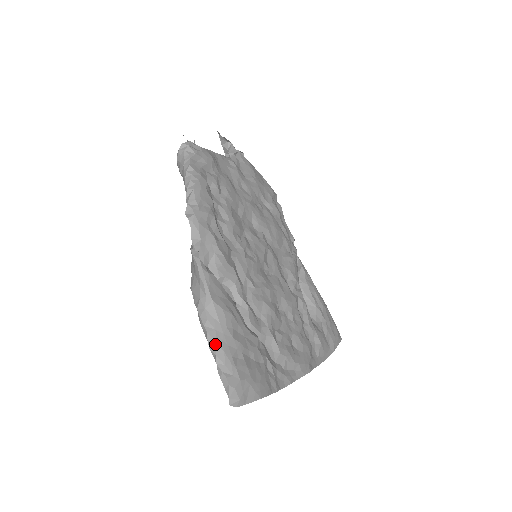
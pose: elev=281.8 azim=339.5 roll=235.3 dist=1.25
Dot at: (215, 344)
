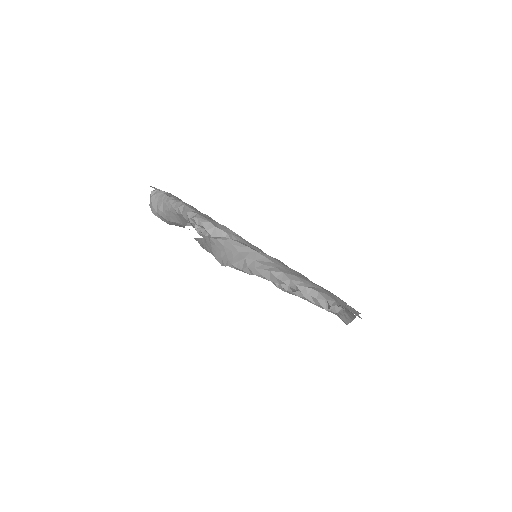
Dot at: (284, 274)
